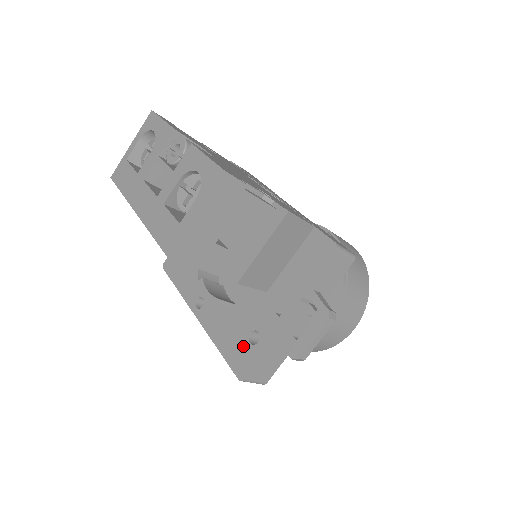
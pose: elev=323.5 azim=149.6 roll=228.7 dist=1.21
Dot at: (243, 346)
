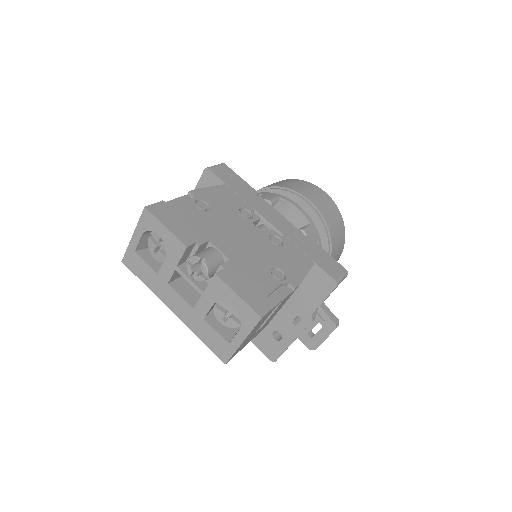
Dot at: (269, 340)
